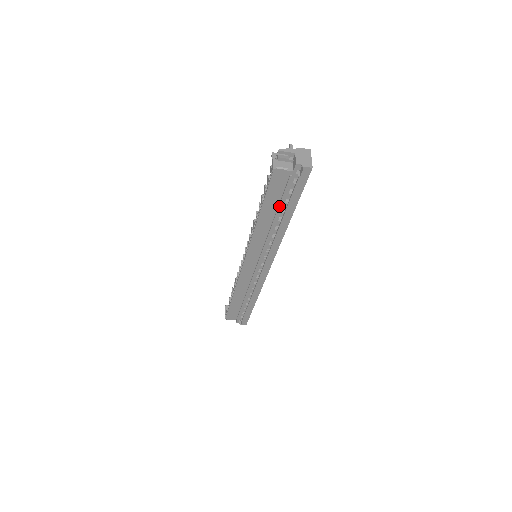
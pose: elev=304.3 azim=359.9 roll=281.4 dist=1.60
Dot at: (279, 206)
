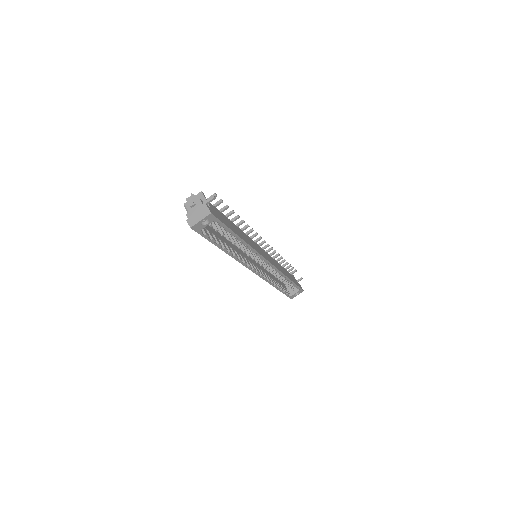
Dot at: occluded
